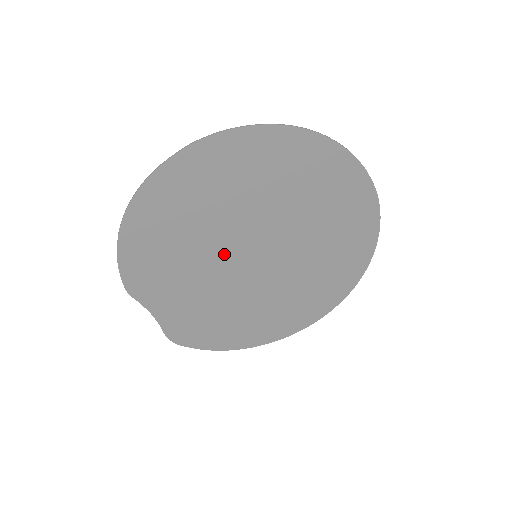
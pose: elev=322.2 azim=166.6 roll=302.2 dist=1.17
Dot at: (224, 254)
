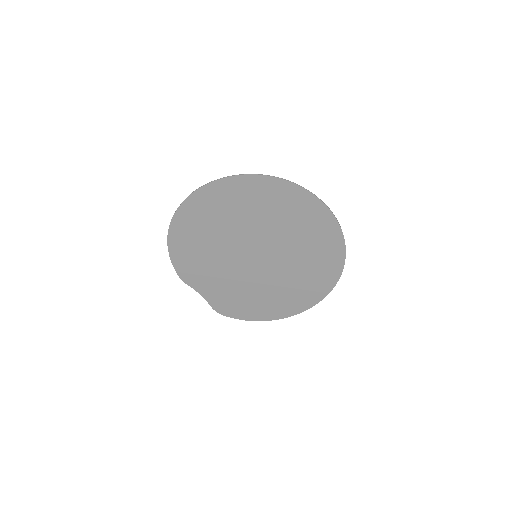
Dot at: (234, 255)
